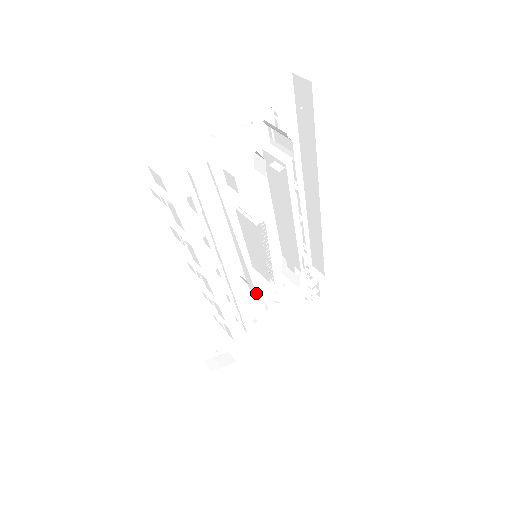
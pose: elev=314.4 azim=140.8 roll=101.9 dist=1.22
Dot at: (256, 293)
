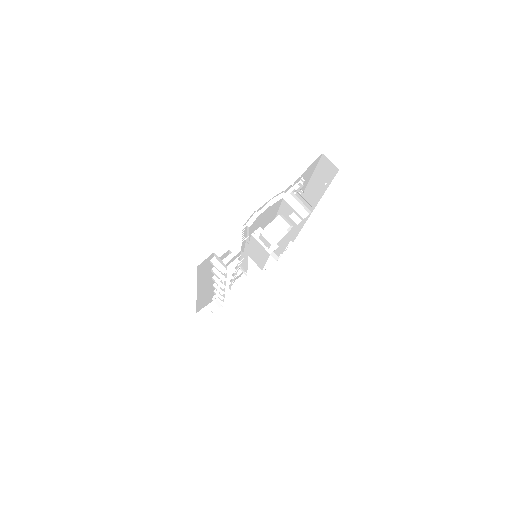
Dot at: occluded
